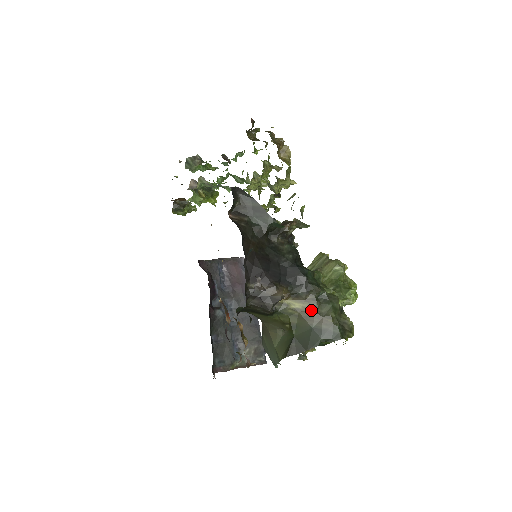
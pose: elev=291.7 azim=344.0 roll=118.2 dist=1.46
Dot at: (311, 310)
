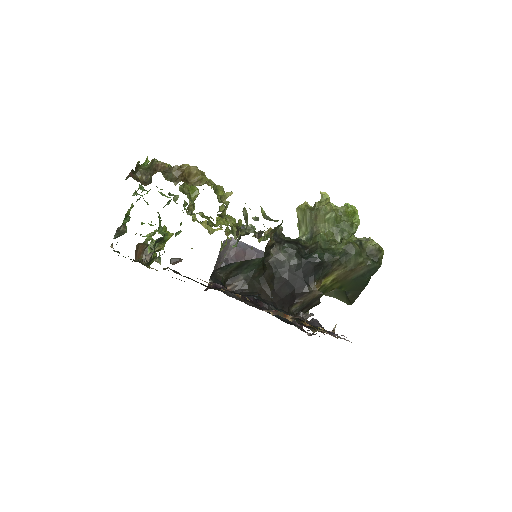
Dot at: (343, 272)
